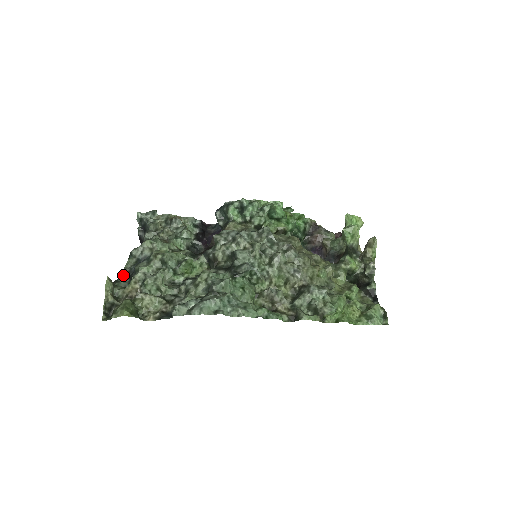
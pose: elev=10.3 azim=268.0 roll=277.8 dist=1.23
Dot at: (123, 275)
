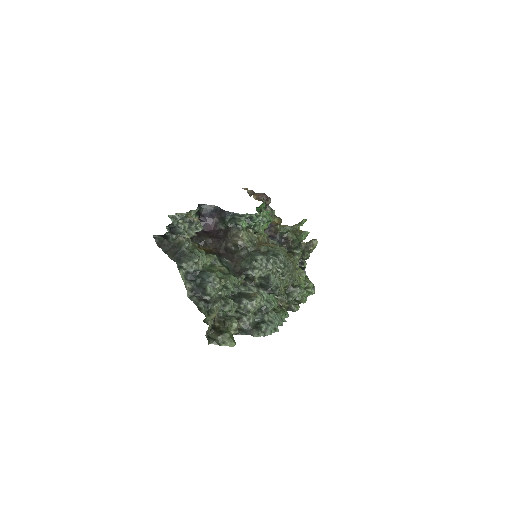
Dot at: (188, 292)
